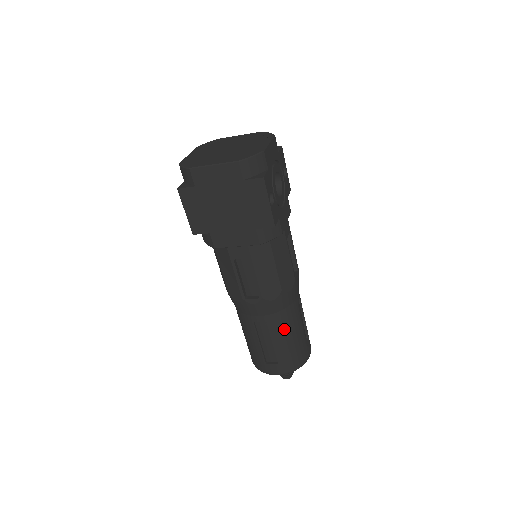
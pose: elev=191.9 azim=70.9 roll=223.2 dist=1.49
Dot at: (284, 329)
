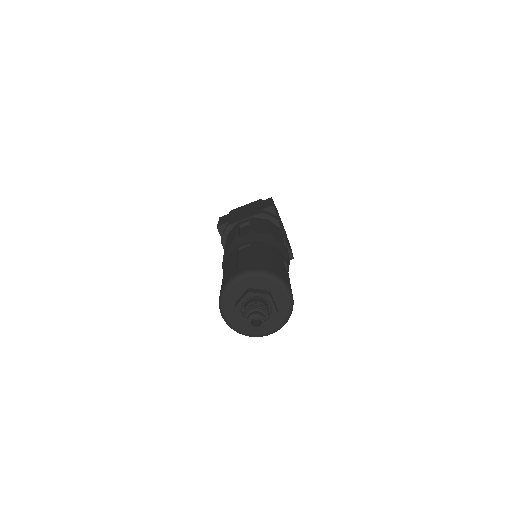
Dot at: (265, 250)
